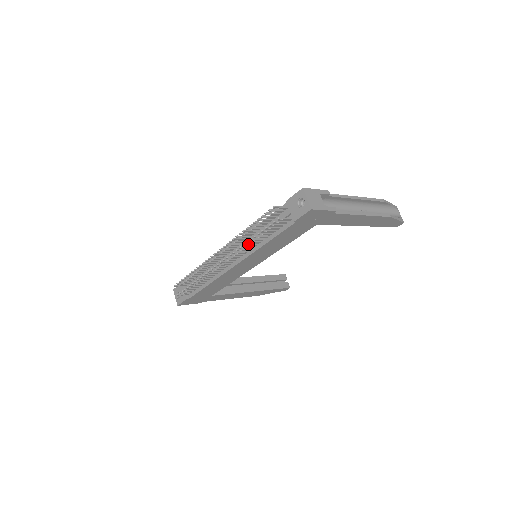
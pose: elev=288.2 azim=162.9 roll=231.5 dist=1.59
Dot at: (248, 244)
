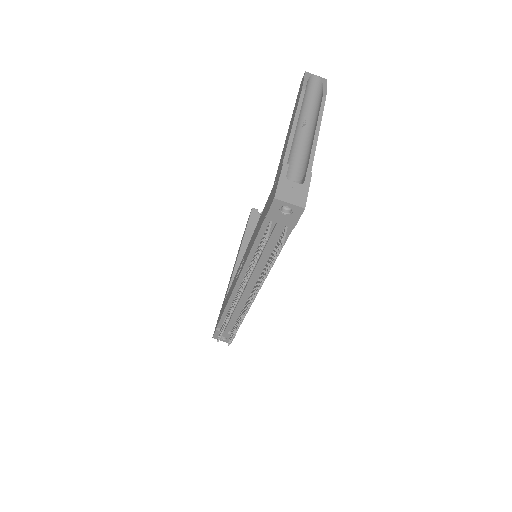
Dot at: occluded
